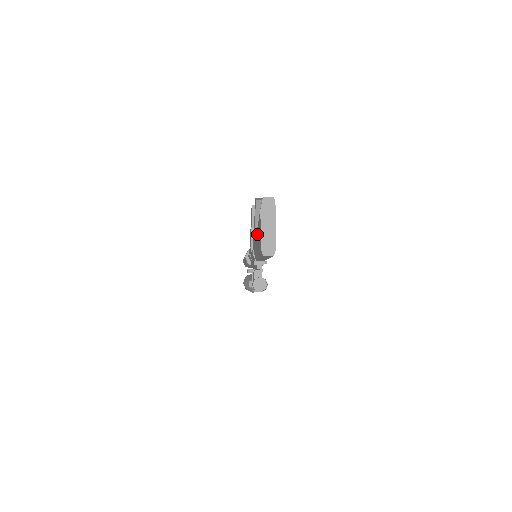
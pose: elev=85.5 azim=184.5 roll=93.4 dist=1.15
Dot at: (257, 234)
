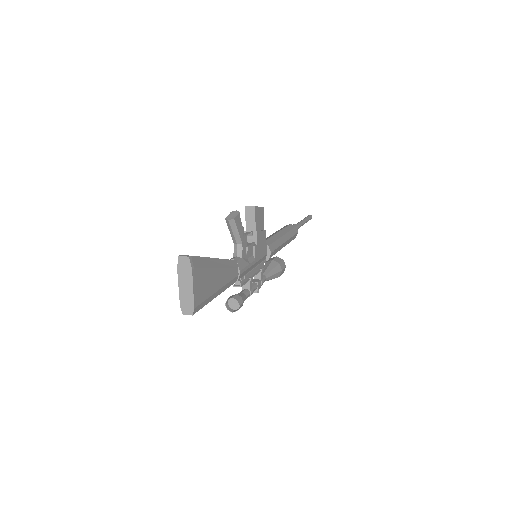
Dot at: occluded
